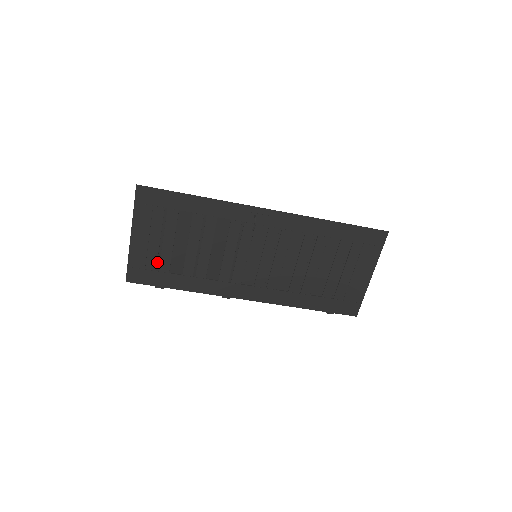
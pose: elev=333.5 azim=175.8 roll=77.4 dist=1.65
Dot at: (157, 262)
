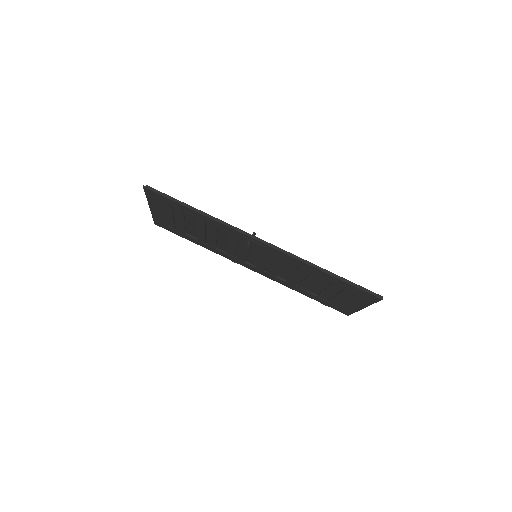
Dot at: (175, 225)
